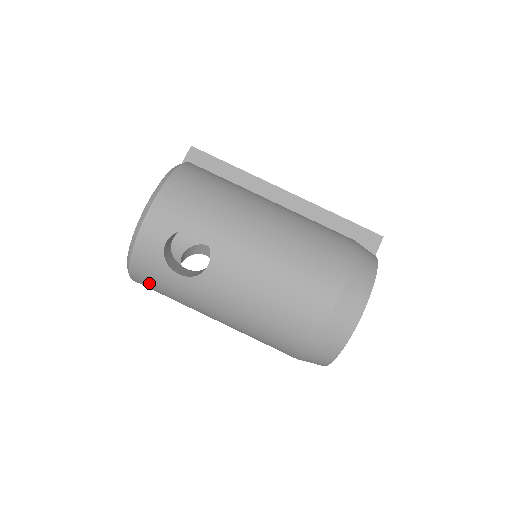
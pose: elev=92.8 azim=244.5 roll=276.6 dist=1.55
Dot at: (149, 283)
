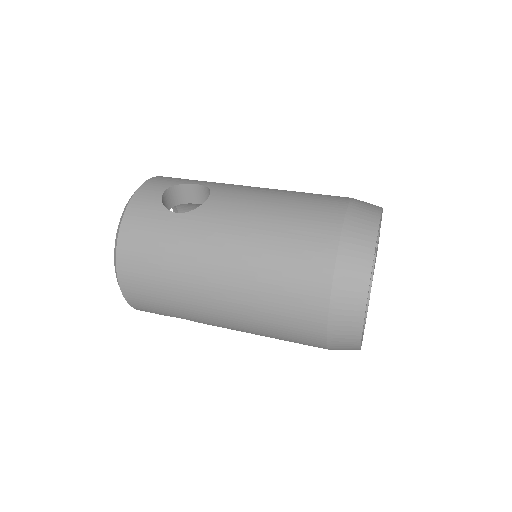
Dot at: (139, 246)
